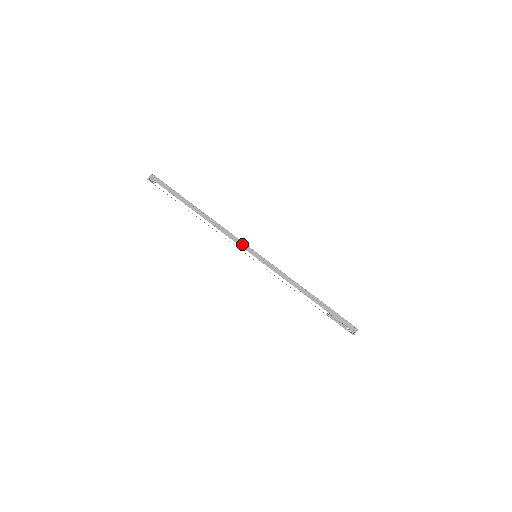
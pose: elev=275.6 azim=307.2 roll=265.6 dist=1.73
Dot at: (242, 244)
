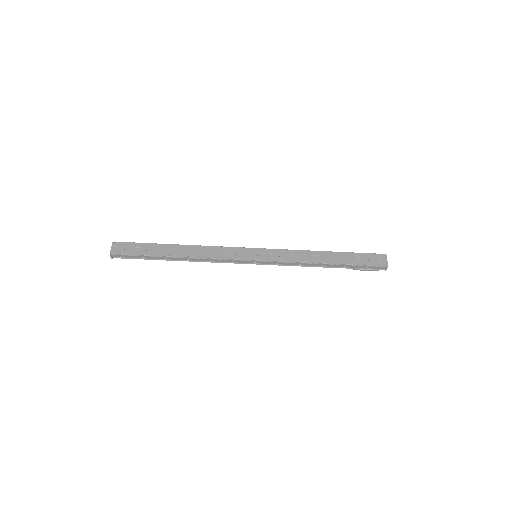
Dot at: (237, 261)
